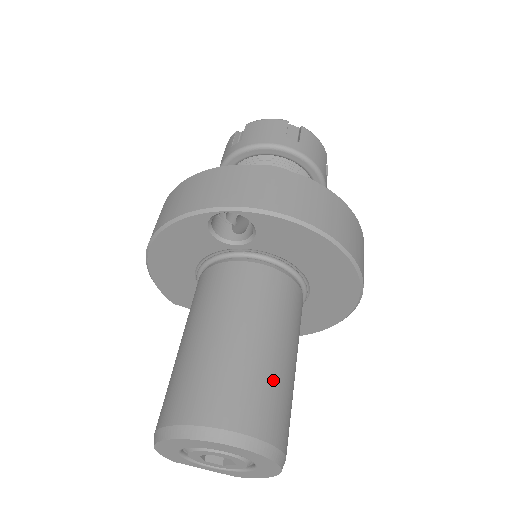
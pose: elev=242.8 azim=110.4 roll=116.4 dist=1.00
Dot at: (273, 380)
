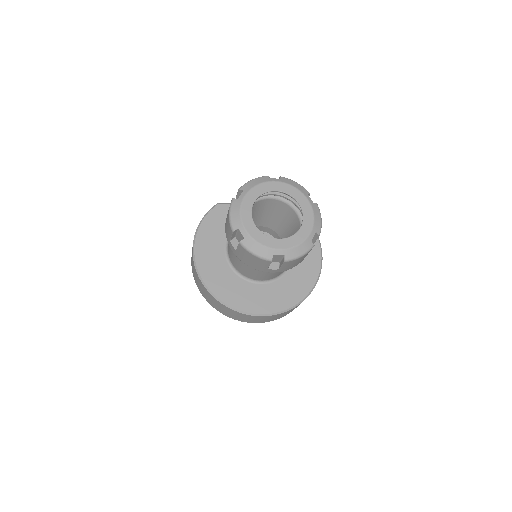
Dot at: occluded
